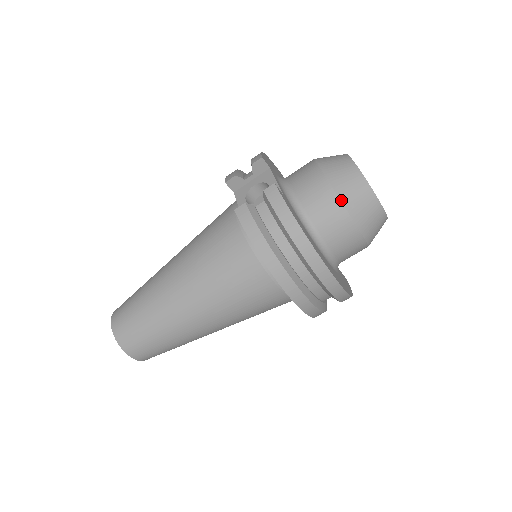
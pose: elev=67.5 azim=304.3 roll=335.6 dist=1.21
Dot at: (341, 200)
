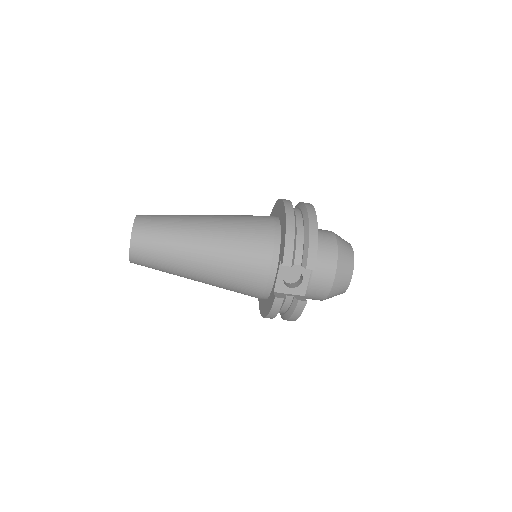
Dot at: occluded
